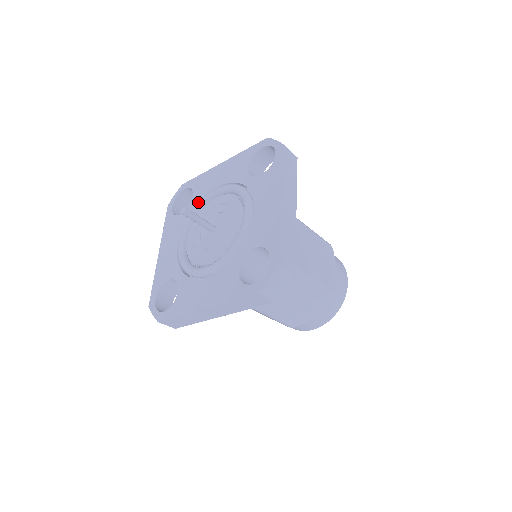
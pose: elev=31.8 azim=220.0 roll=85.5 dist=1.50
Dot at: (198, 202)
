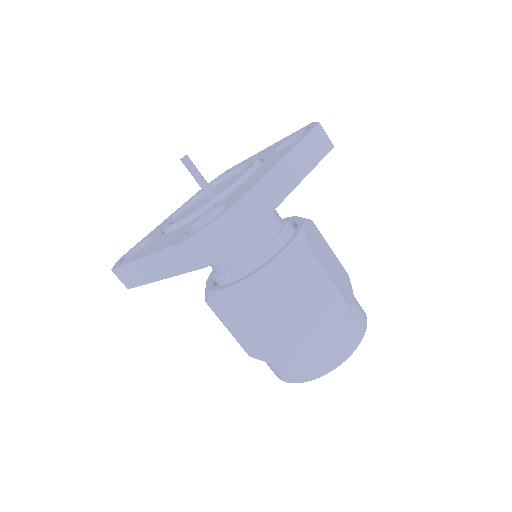
Dot at: occluded
